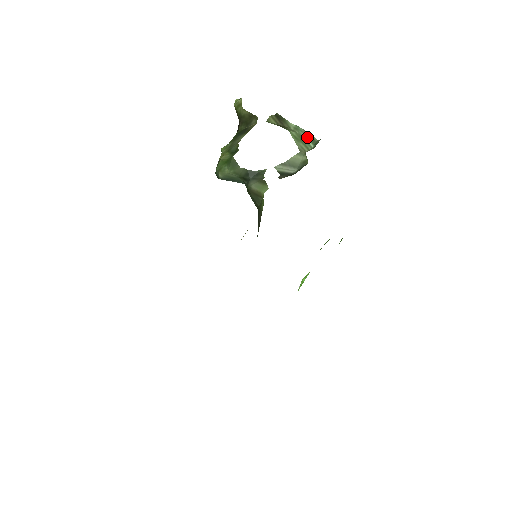
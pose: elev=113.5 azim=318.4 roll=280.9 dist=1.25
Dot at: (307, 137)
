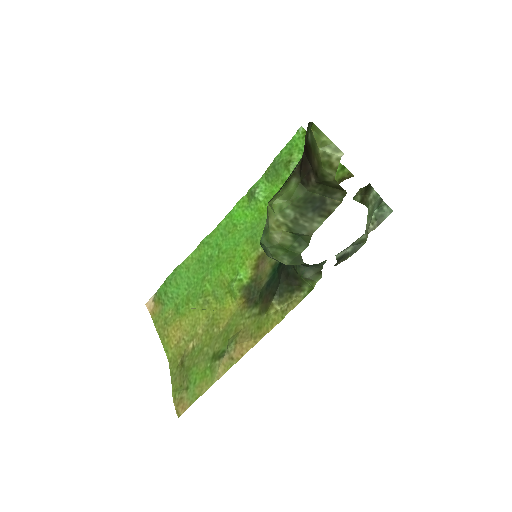
Dot at: (378, 204)
